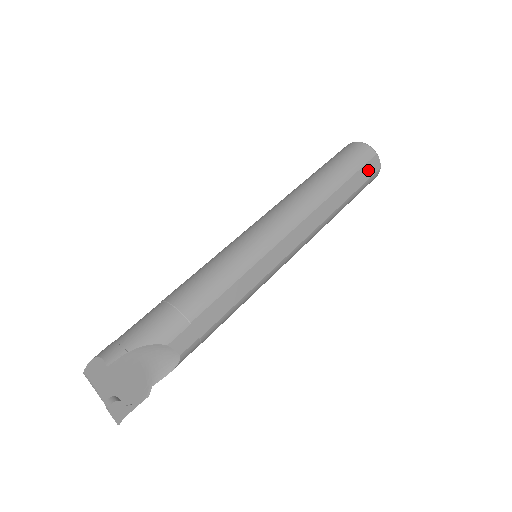
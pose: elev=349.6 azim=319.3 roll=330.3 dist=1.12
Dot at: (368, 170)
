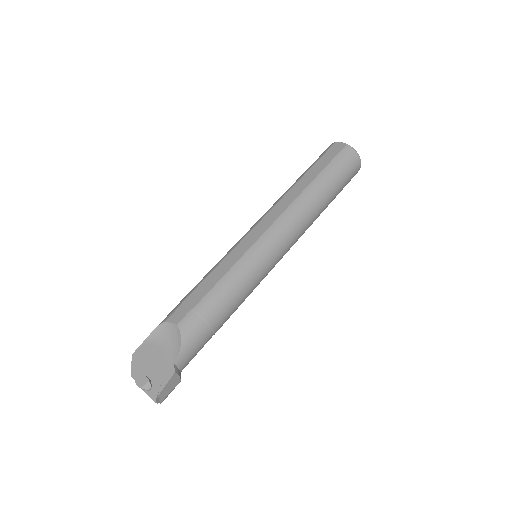
Dot at: (331, 153)
